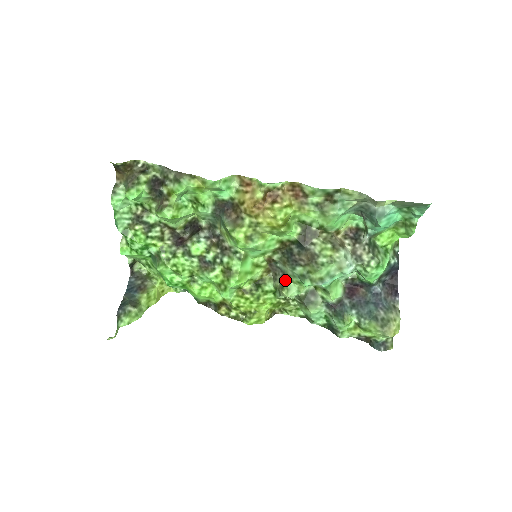
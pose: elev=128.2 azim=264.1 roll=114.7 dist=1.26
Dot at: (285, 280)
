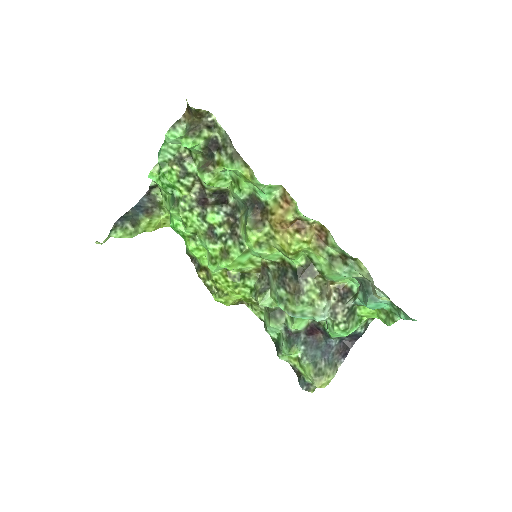
Dot at: (266, 289)
